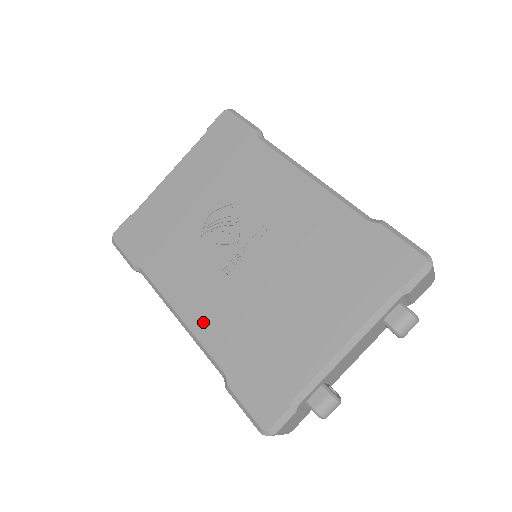
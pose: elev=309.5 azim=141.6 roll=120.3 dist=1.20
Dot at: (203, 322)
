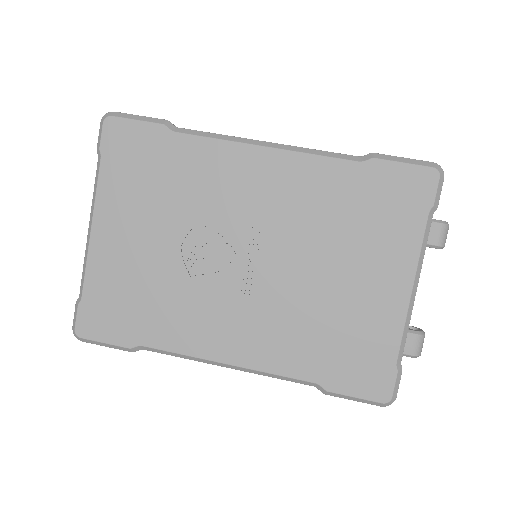
Dot at: (258, 354)
